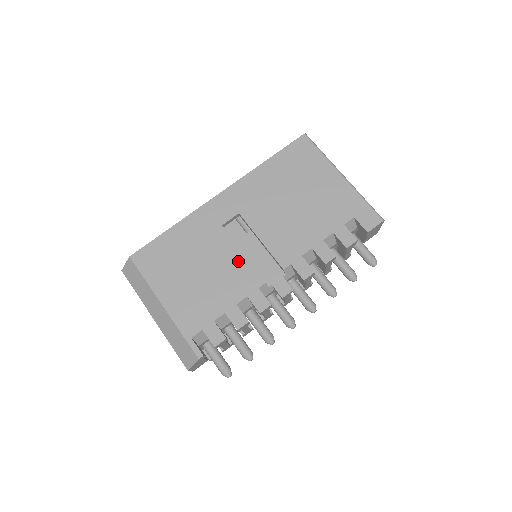
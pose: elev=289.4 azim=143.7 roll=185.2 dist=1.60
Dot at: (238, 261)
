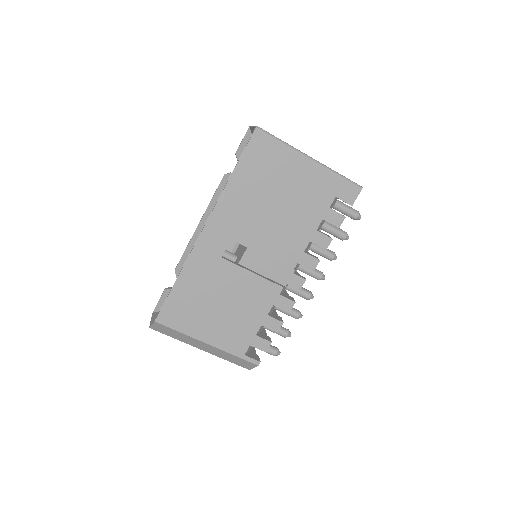
Dot at: (252, 281)
